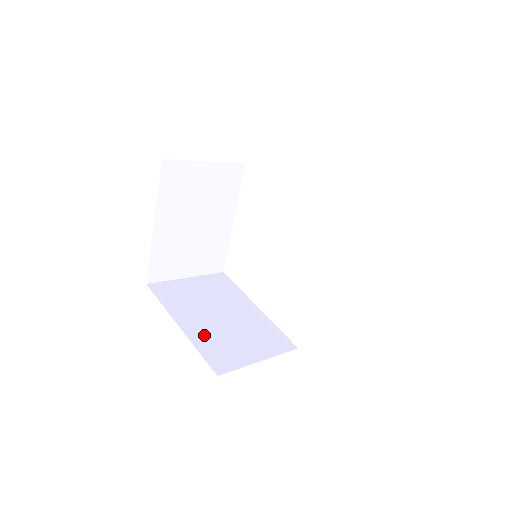
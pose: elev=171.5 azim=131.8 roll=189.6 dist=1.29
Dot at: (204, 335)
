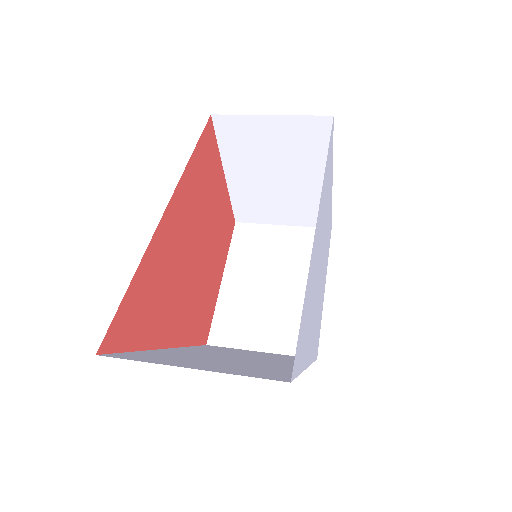
Dot at: (235, 299)
